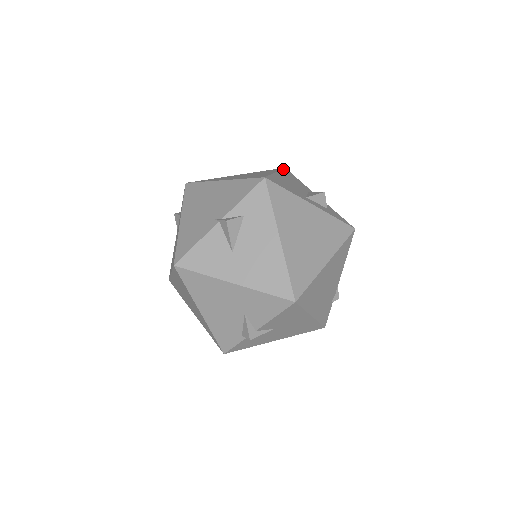
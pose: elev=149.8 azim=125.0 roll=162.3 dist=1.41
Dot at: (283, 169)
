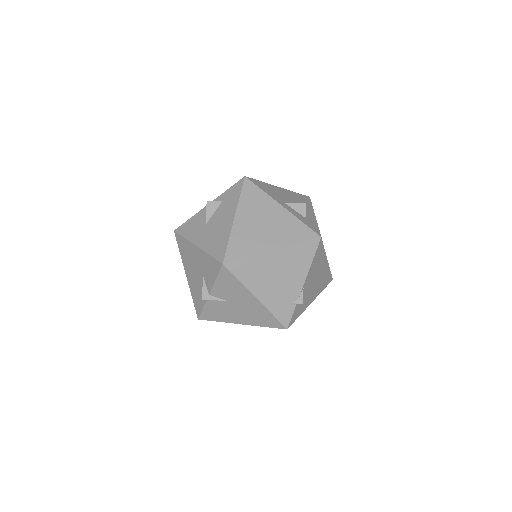
Dot at: occluded
